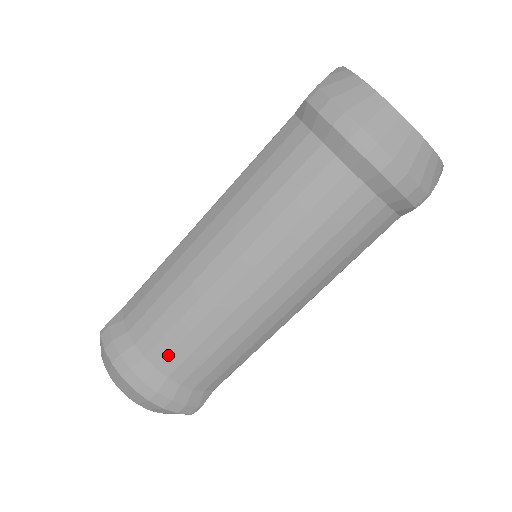
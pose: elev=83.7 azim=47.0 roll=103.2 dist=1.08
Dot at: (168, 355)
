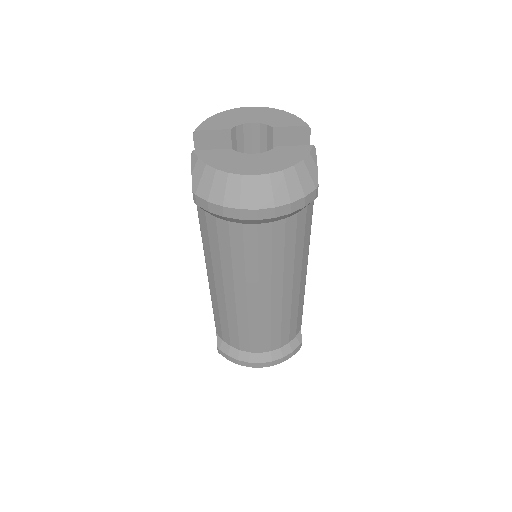
Dot at: (260, 345)
